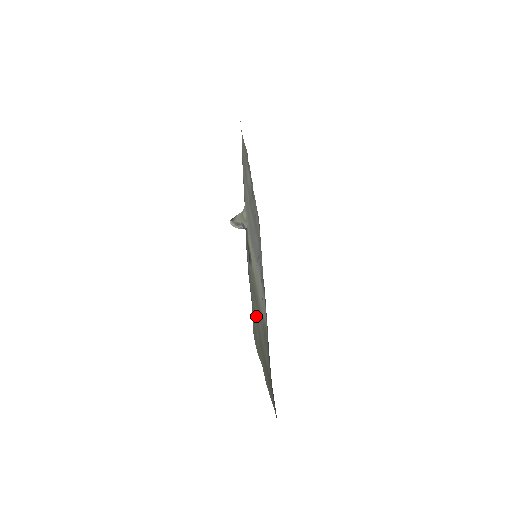
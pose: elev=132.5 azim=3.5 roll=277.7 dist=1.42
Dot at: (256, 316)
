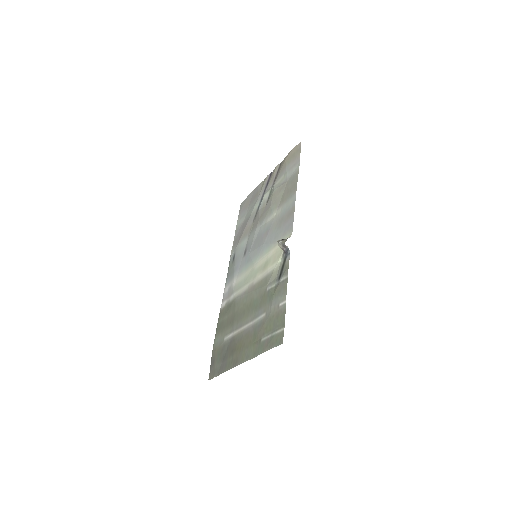
Dot at: (264, 319)
